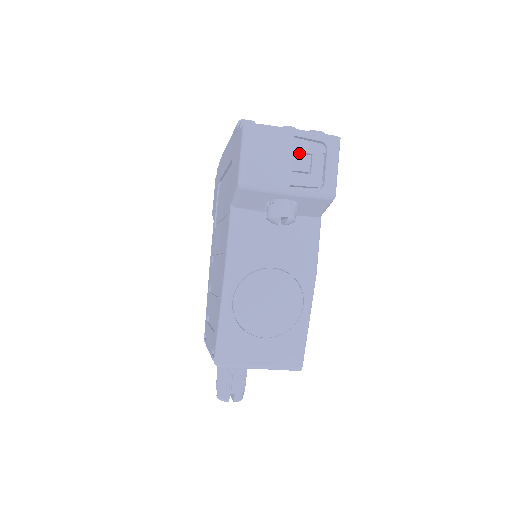
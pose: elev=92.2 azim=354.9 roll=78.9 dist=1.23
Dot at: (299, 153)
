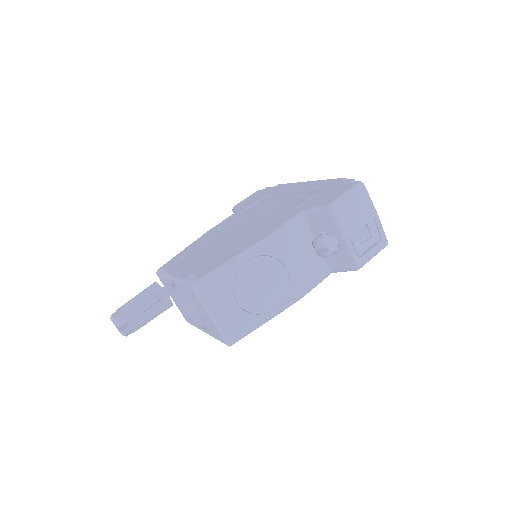
Dot at: (366, 228)
